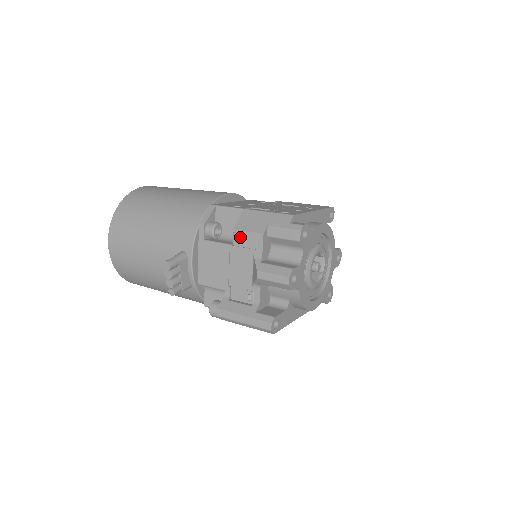
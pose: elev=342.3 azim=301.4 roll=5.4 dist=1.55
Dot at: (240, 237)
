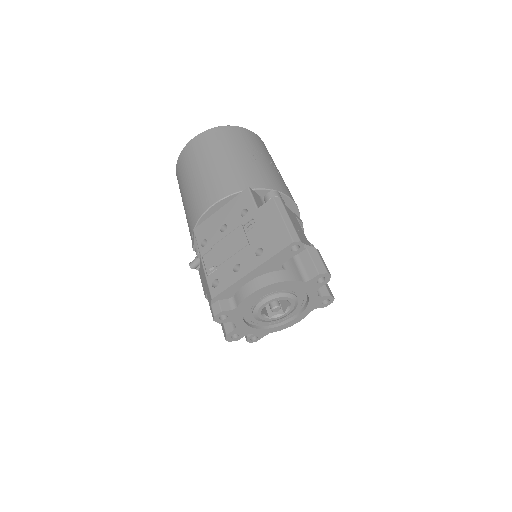
Dot at: occluded
